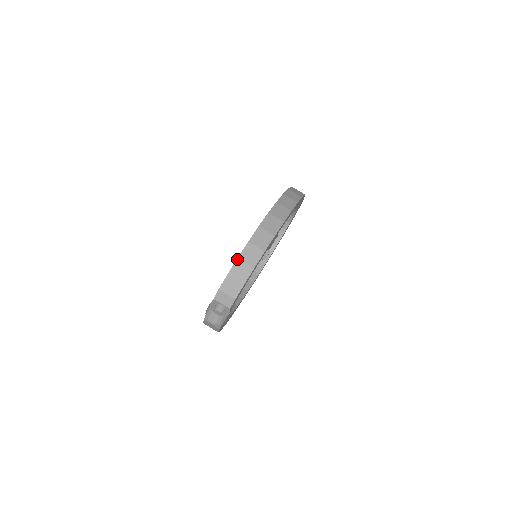
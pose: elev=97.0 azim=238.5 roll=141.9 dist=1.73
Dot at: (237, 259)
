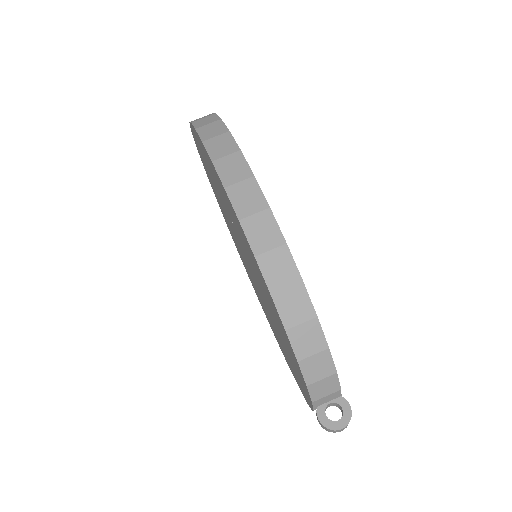
Dot at: (298, 364)
